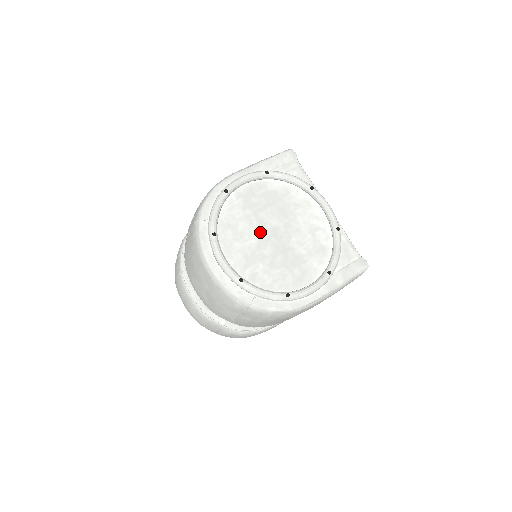
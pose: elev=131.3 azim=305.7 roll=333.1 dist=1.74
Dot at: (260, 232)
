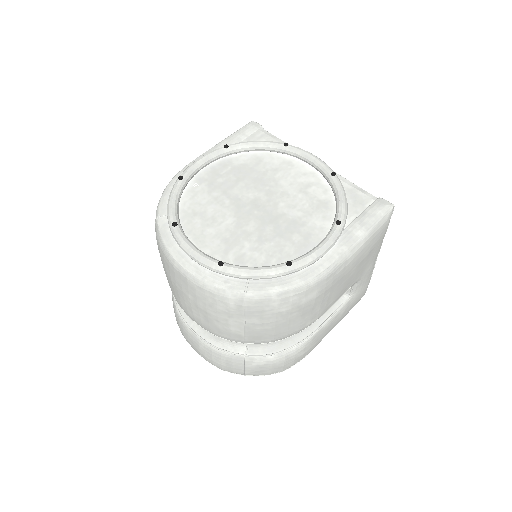
Dot at: (236, 209)
